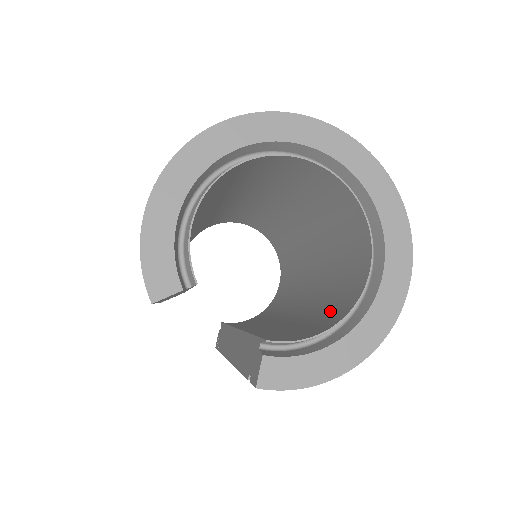
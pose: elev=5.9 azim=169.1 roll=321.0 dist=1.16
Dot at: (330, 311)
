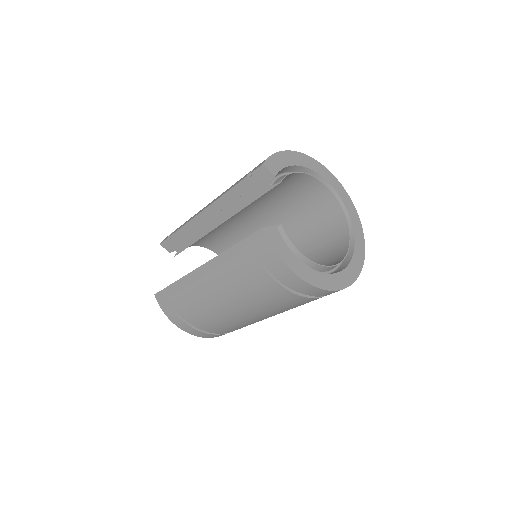
Dot at: occluded
